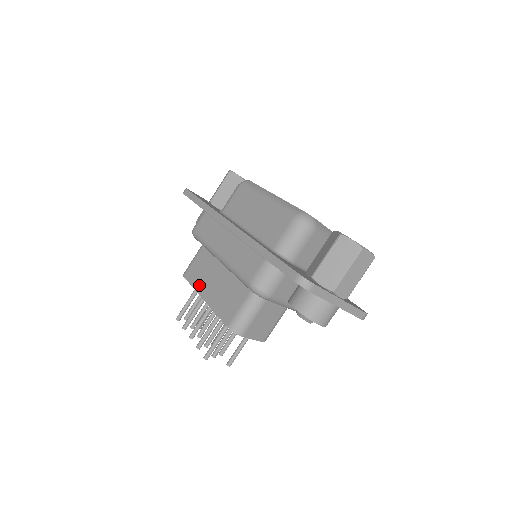
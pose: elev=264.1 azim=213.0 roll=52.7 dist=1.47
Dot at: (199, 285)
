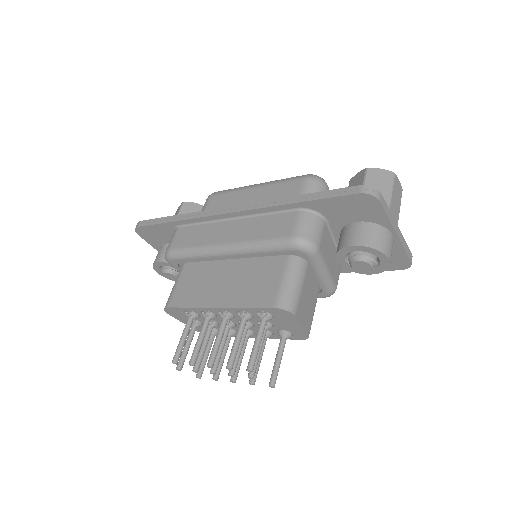
Dot at: (200, 299)
